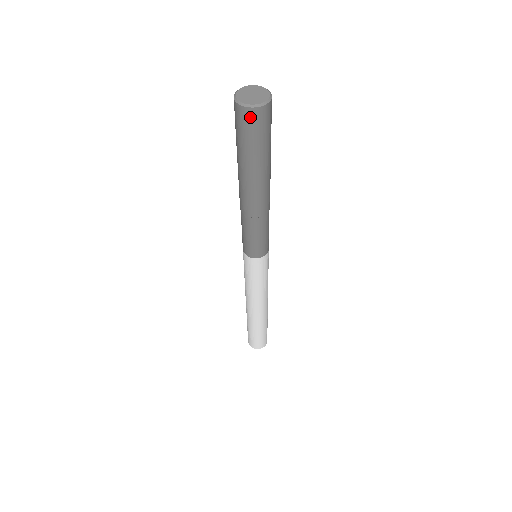
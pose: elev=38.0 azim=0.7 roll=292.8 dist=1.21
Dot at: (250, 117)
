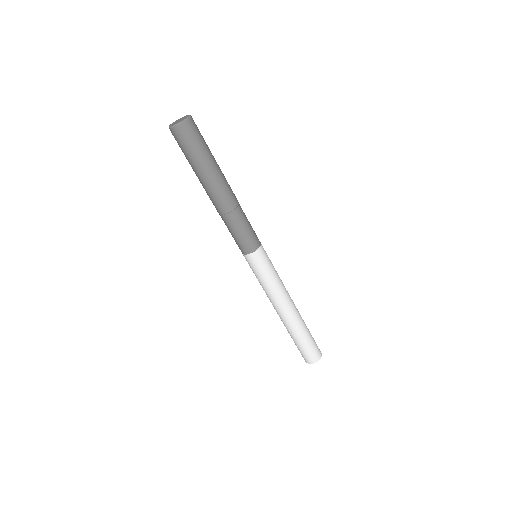
Dot at: (189, 127)
